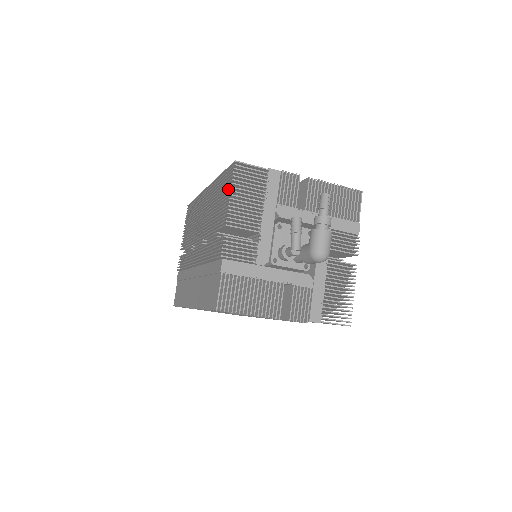
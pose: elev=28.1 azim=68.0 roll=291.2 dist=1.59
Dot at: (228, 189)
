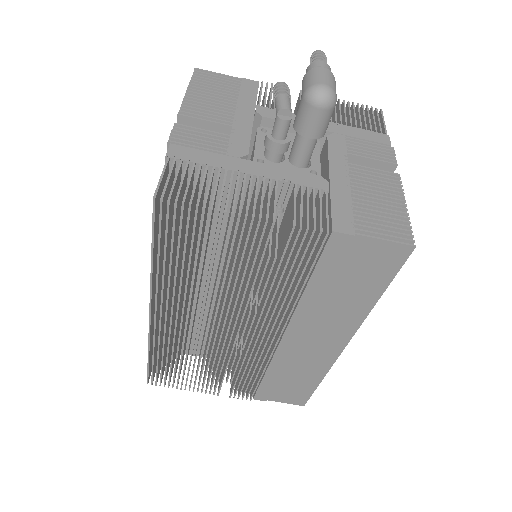
Dot at: occluded
